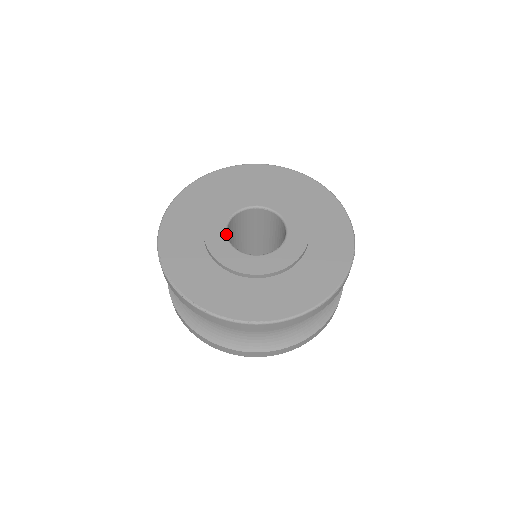
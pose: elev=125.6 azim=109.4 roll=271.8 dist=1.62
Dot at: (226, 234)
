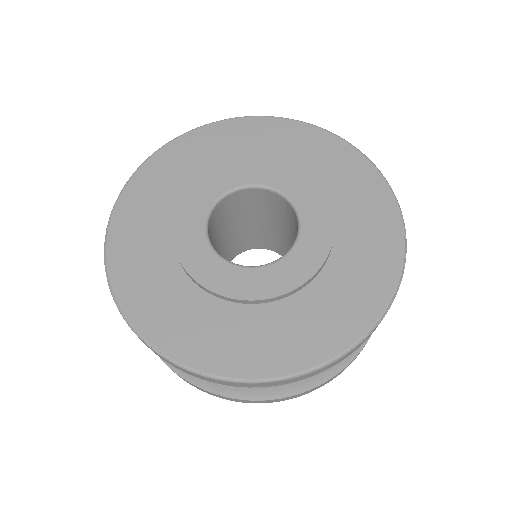
Dot at: (207, 217)
